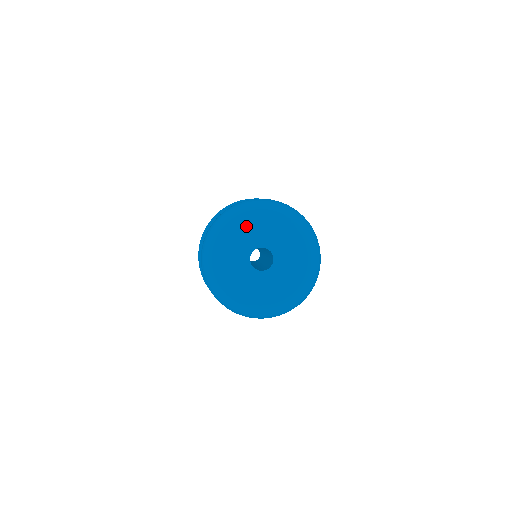
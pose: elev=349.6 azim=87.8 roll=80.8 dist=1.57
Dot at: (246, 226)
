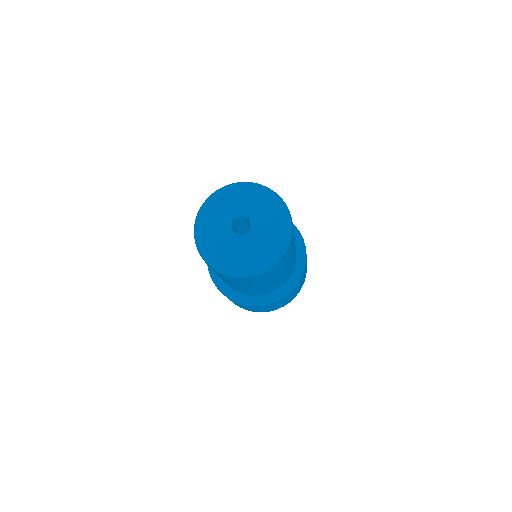
Dot at: (235, 198)
